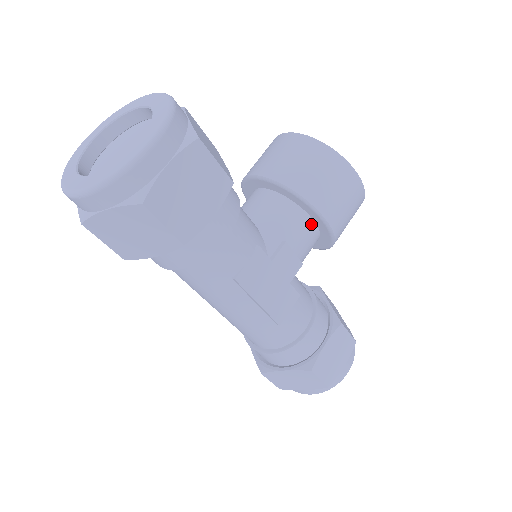
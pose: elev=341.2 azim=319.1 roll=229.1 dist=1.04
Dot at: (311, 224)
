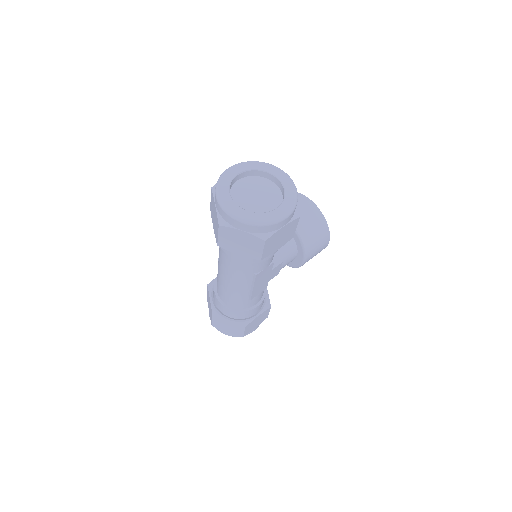
Dot at: (295, 256)
